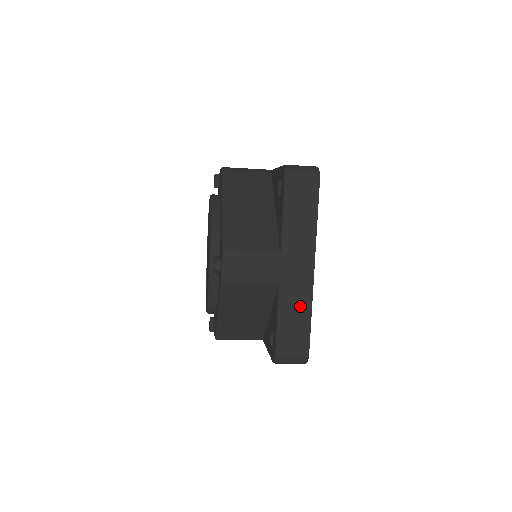
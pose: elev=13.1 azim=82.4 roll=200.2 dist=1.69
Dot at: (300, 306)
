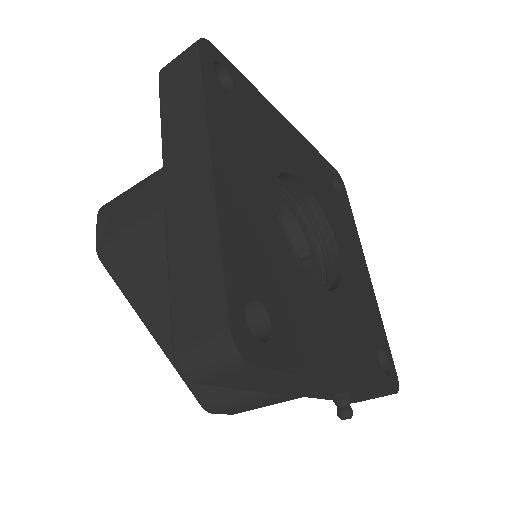
Dot at: (199, 234)
